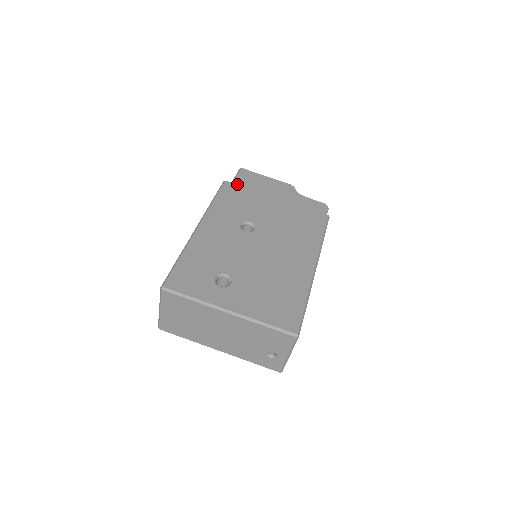
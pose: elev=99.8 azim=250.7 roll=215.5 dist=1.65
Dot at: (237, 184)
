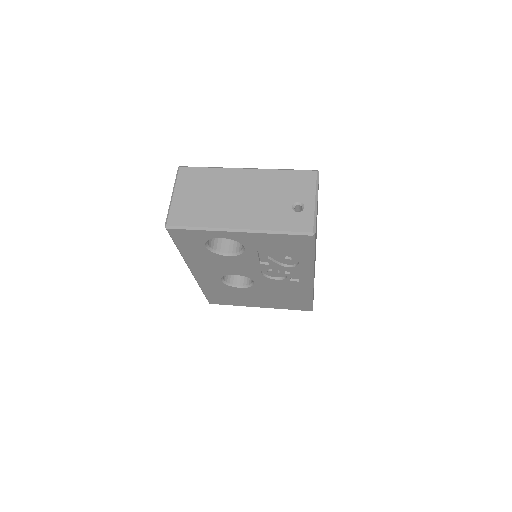
Dot at: occluded
